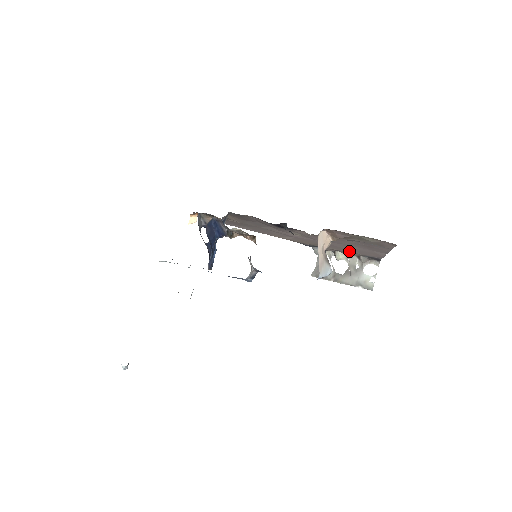
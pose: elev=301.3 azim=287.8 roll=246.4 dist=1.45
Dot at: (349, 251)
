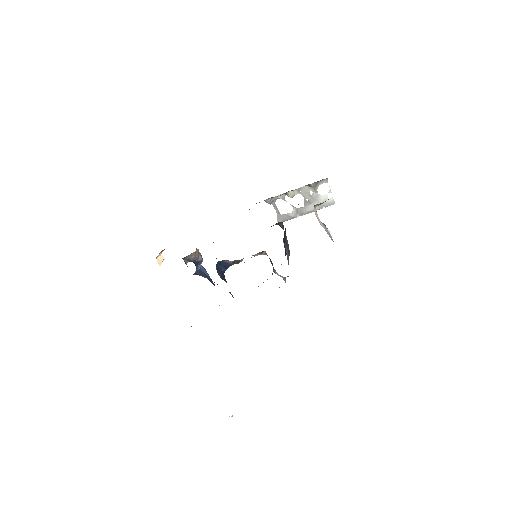
Dot at: occluded
